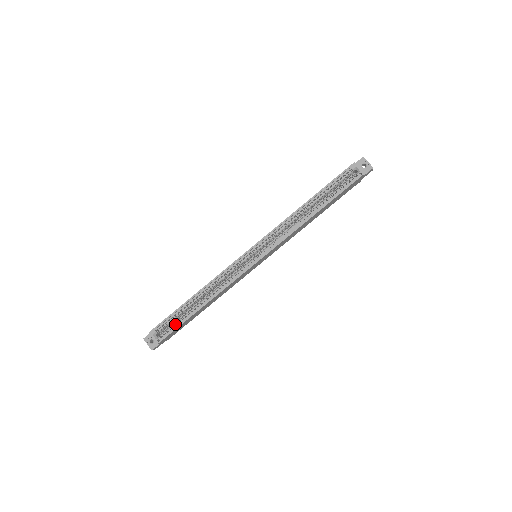
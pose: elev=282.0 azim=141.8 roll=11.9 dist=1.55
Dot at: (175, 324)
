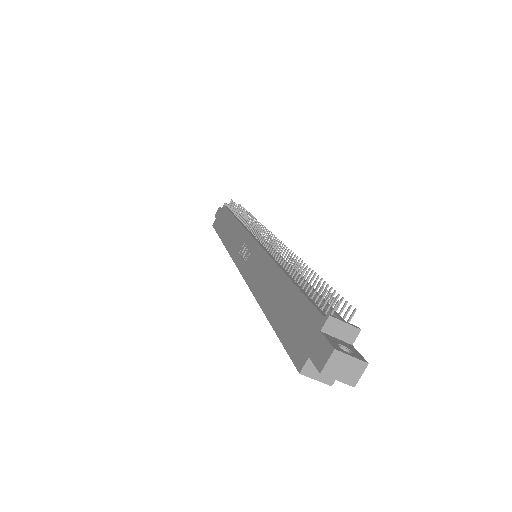
Dot at: occluded
